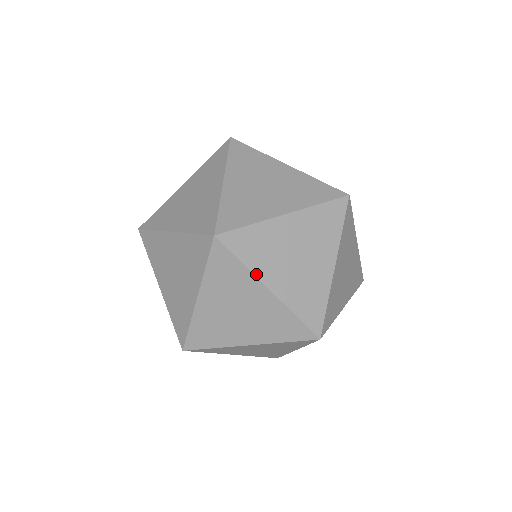
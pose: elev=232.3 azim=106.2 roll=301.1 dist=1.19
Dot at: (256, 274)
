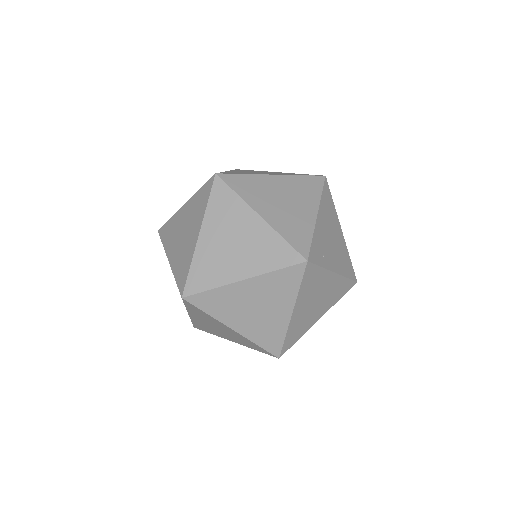
Dot at: occluded
